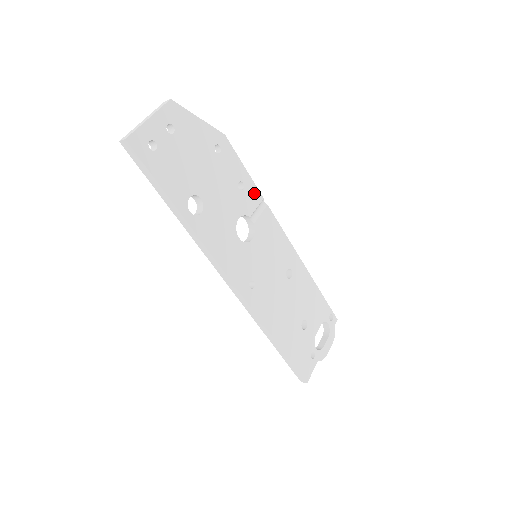
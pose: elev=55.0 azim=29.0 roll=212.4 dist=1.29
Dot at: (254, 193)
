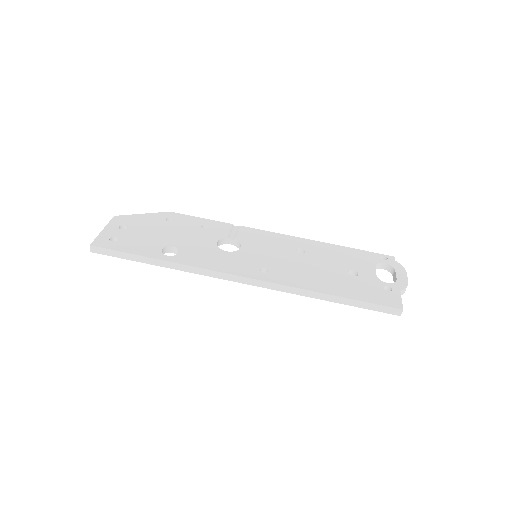
Dot at: (221, 225)
